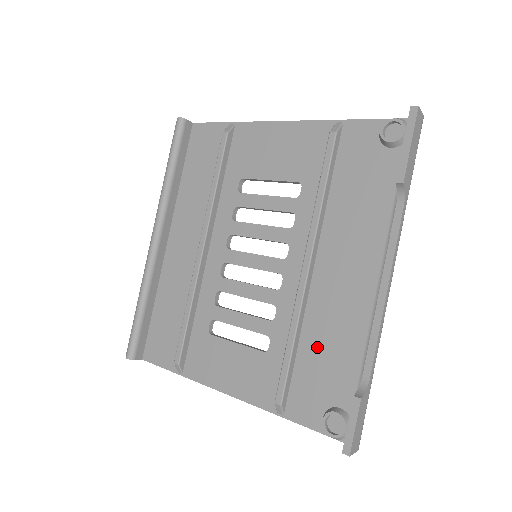
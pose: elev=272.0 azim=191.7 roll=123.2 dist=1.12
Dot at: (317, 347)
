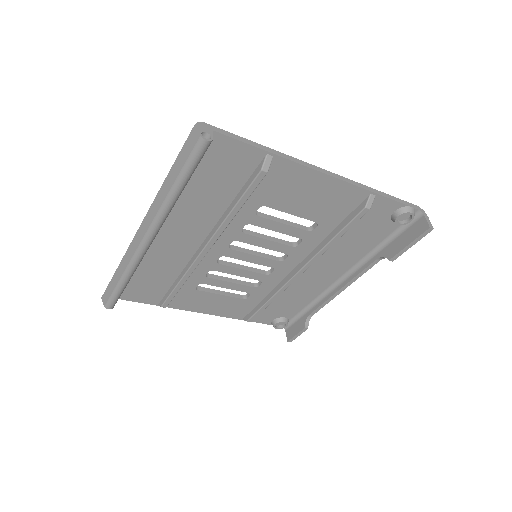
Dot at: (283, 299)
